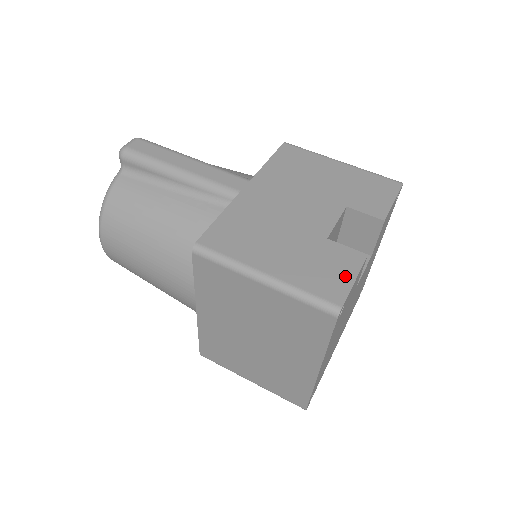
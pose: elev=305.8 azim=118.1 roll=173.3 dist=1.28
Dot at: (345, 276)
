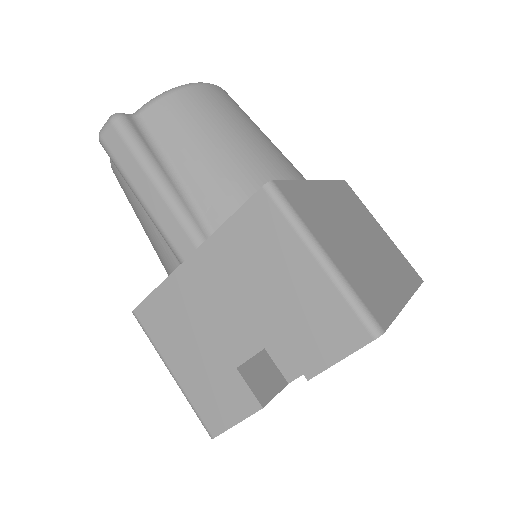
Dot at: (230, 415)
